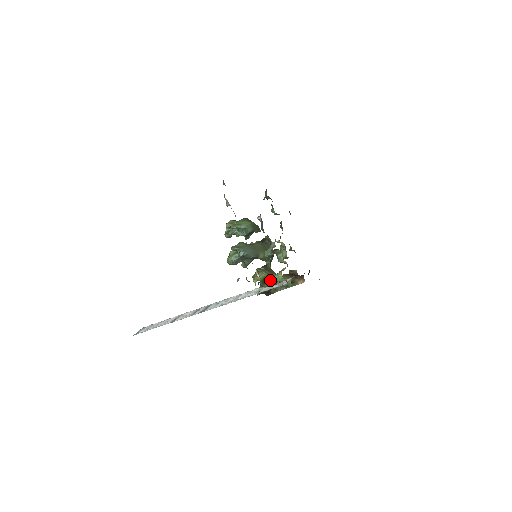
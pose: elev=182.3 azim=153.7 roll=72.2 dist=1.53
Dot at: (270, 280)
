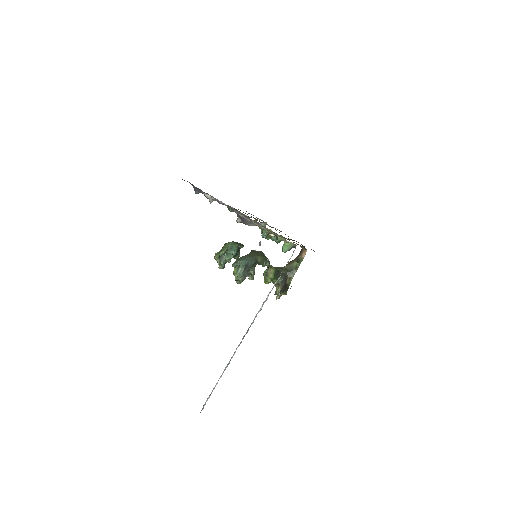
Dot at: (280, 273)
